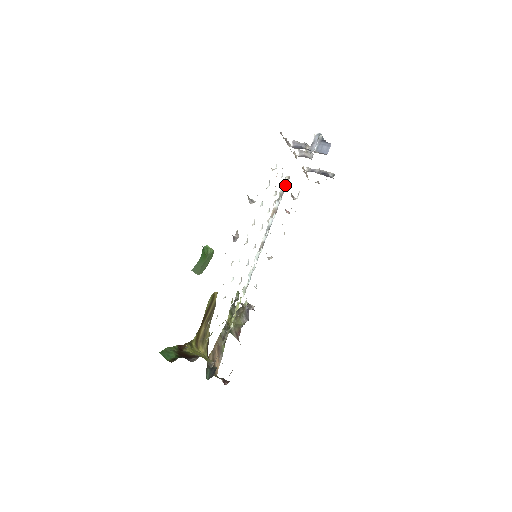
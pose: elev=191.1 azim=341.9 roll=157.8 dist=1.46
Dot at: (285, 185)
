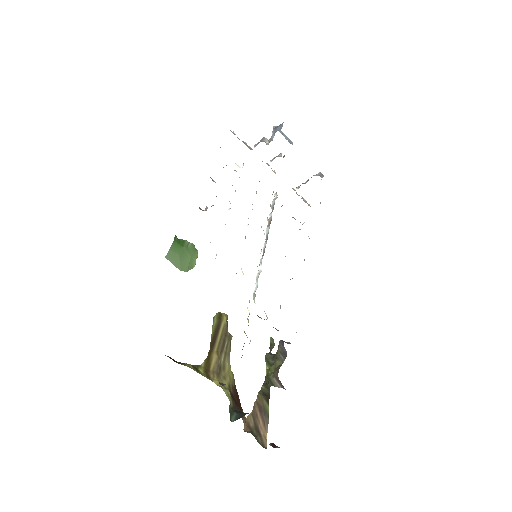
Dot at: occluded
